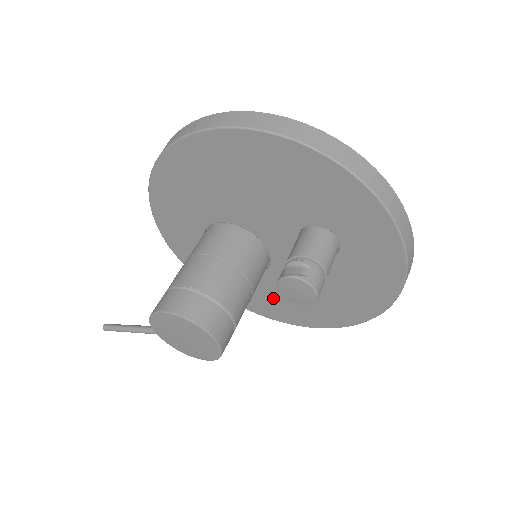
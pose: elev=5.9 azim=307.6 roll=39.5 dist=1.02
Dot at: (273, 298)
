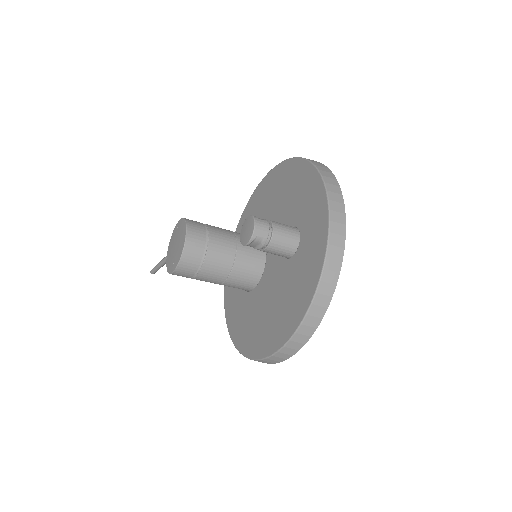
Dot at: (250, 320)
